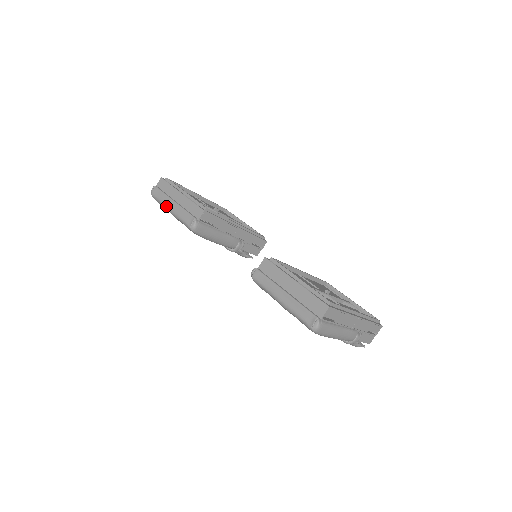
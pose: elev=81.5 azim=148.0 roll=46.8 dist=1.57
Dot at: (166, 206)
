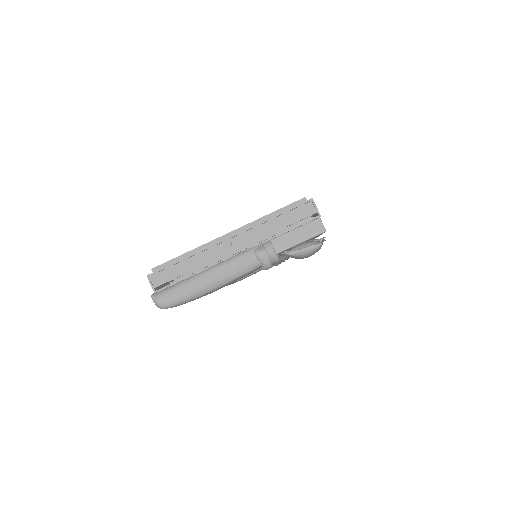
Dot at: occluded
